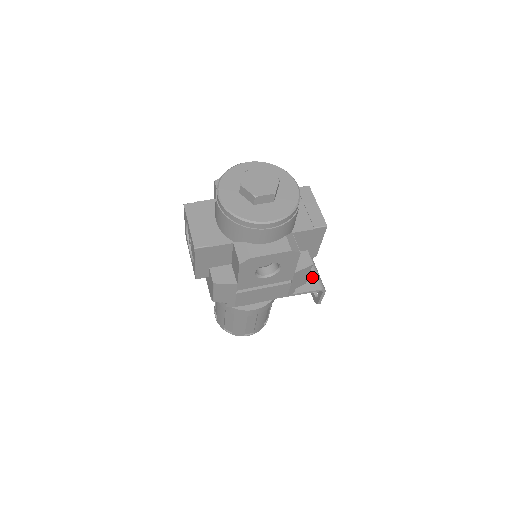
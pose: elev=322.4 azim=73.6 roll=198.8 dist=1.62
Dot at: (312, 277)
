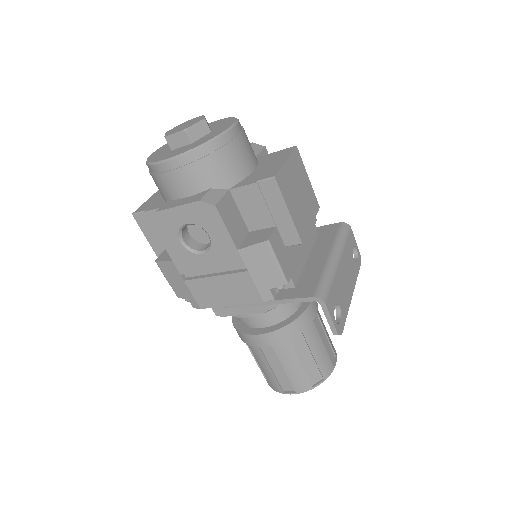
Dot at: (312, 282)
